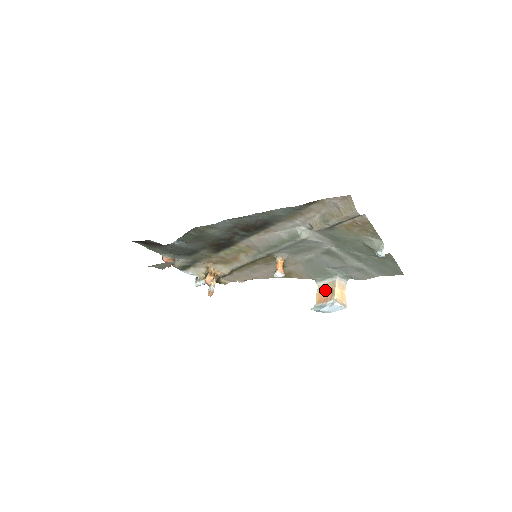
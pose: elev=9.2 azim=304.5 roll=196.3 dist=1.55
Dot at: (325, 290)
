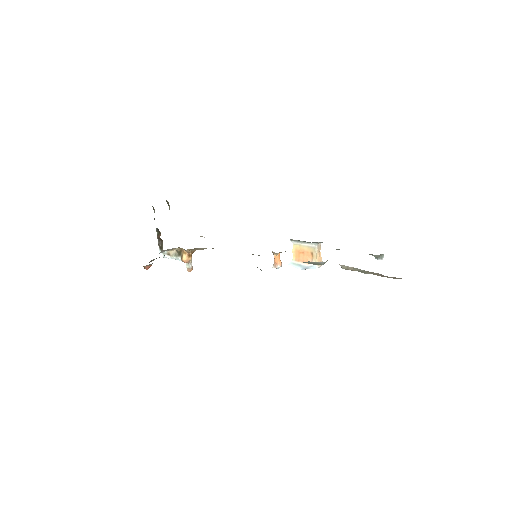
Dot at: (303, 251)
